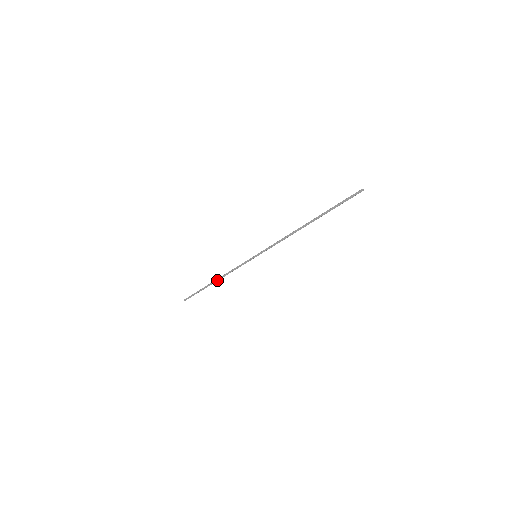
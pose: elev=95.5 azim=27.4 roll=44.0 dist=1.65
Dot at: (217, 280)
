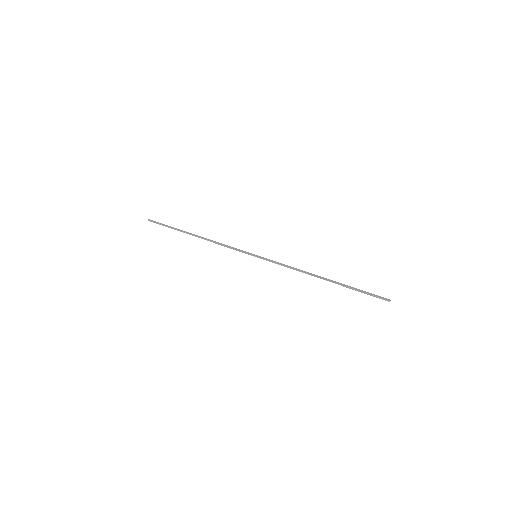
Dot at: (200, 237)
